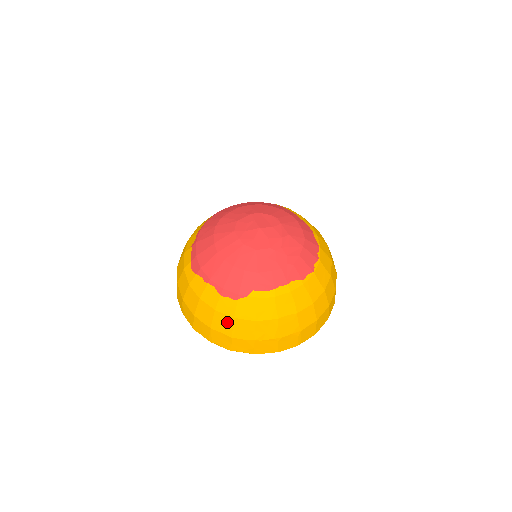
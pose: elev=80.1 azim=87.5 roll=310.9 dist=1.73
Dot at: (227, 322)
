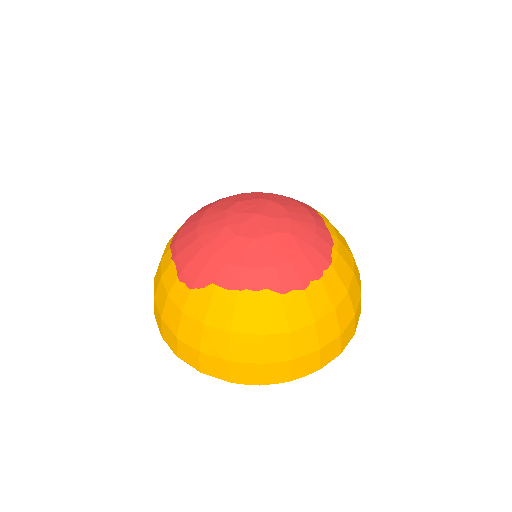
Dot at: (175, 315)
